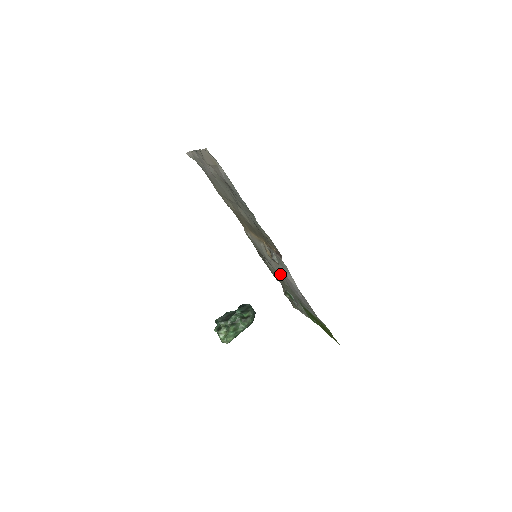
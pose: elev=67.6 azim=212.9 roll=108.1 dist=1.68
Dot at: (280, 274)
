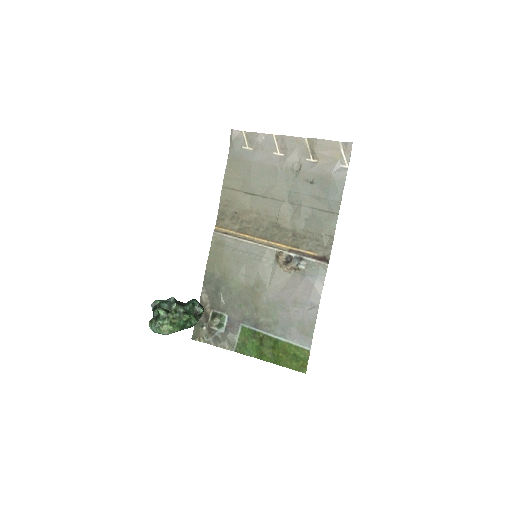
Dot at: (272, 284)
